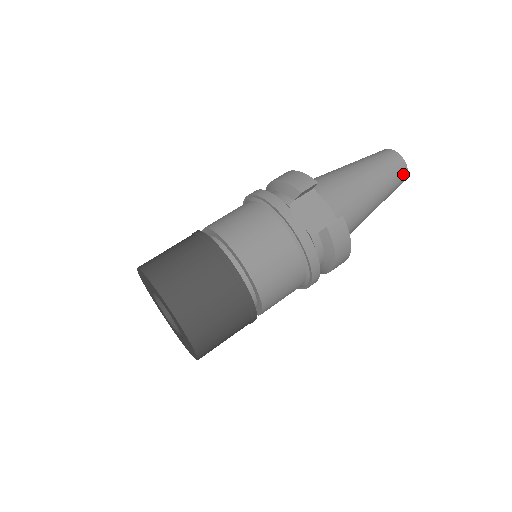
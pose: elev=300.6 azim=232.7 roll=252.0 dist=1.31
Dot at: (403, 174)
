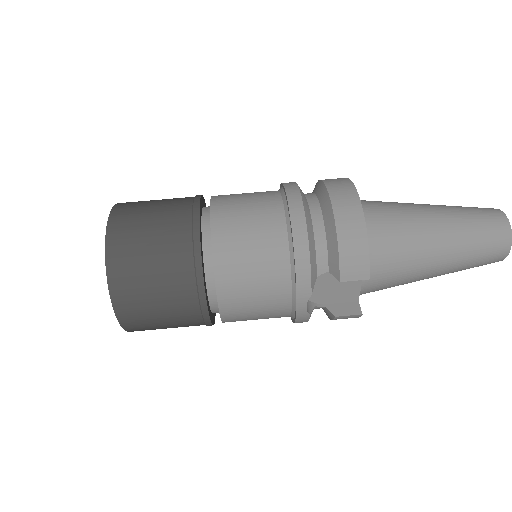
Dot at: (489, 263)
